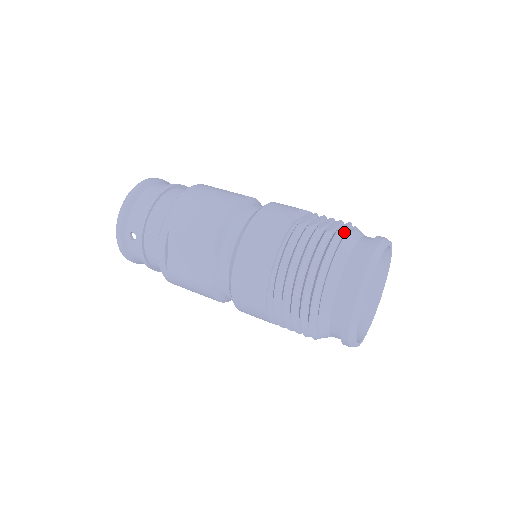
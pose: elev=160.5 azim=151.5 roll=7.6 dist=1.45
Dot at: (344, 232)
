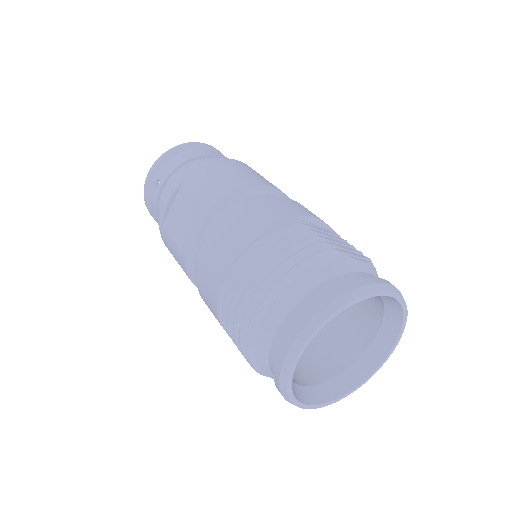
Dot at: (348, 255)
